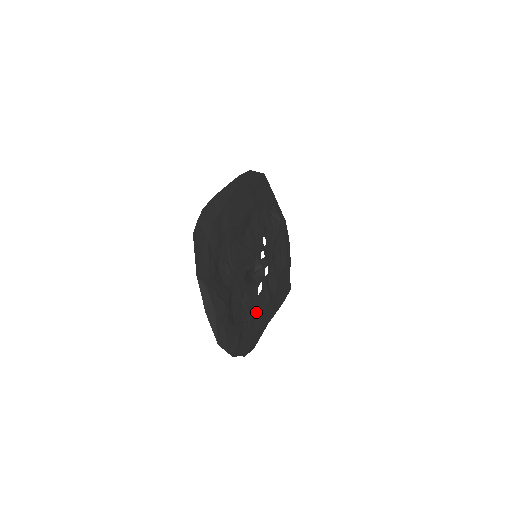
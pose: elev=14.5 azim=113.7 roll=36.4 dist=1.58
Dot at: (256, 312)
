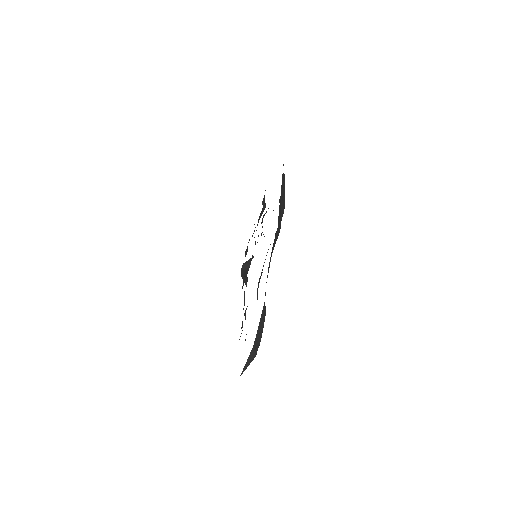
Dot at: (242, 323)
